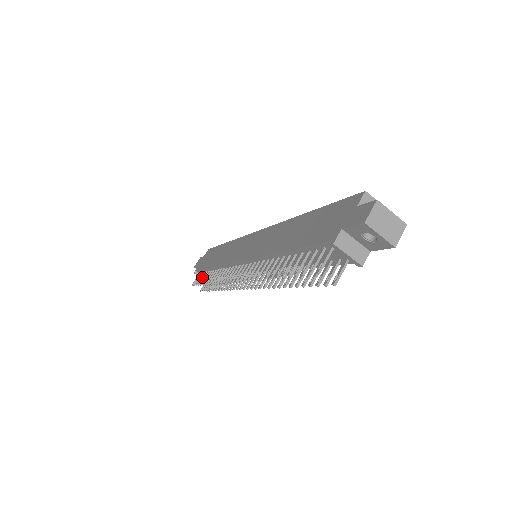
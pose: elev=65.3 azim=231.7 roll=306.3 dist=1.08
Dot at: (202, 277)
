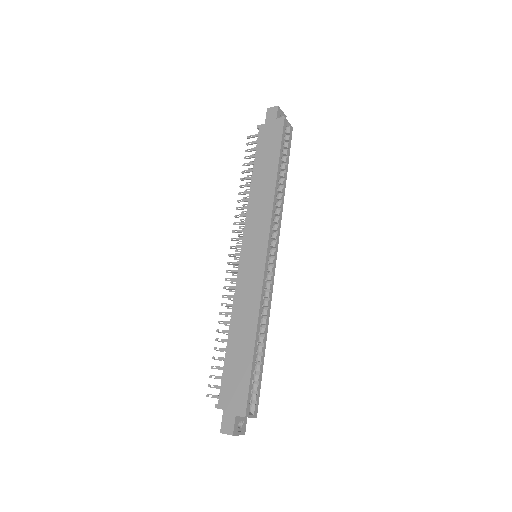
Dot at: (251, 157)
